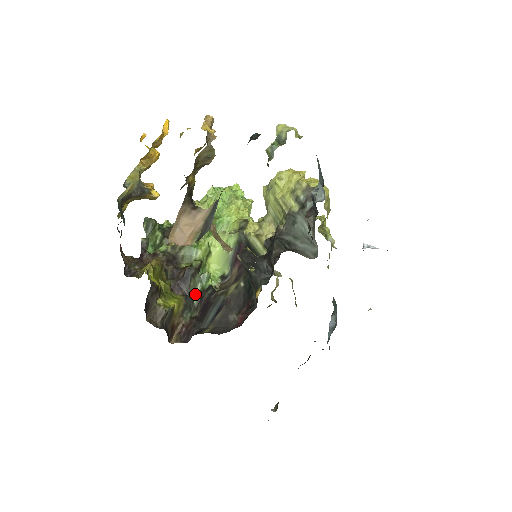
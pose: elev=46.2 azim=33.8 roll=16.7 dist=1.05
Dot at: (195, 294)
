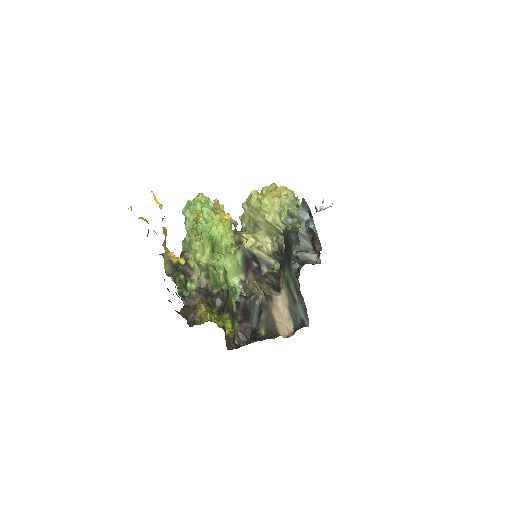
Dot at: (233, 306)
